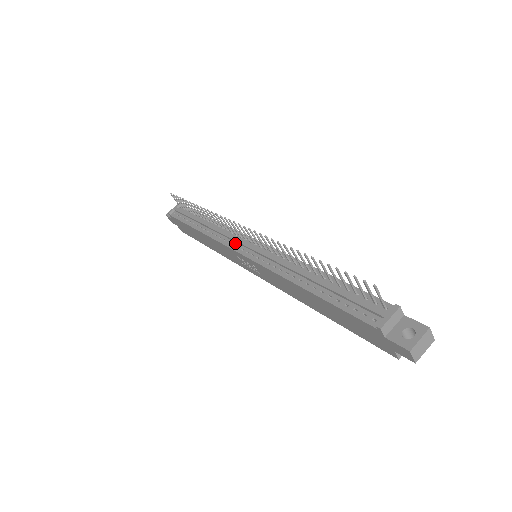
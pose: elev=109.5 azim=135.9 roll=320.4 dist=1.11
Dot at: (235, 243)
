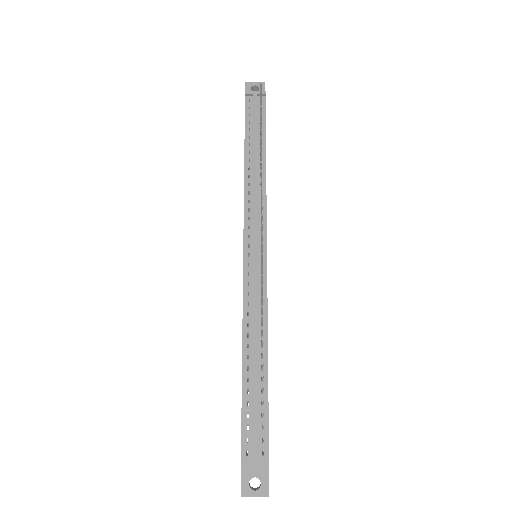
Dot at: (252, 228)
